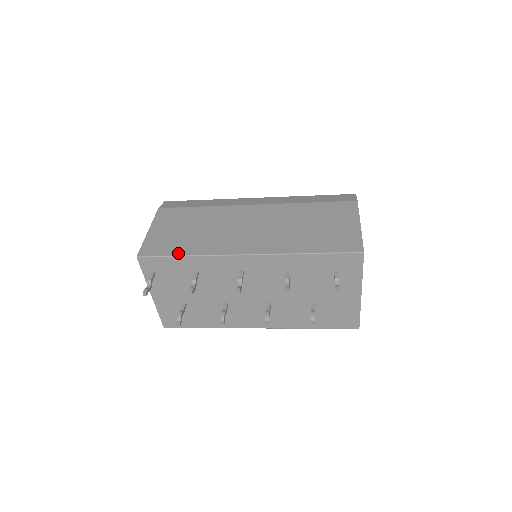
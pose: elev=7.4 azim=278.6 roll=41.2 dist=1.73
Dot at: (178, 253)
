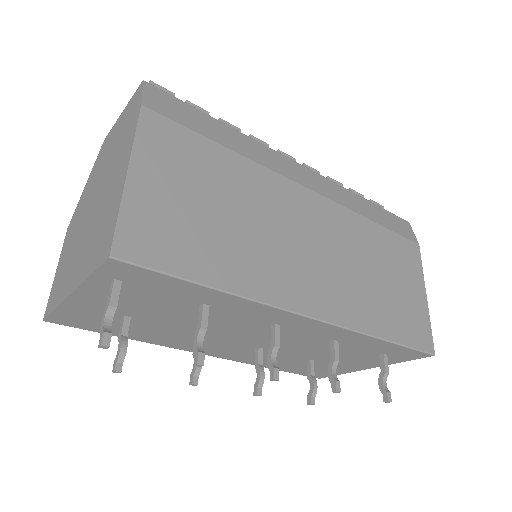
Dot at: (201, 276)
